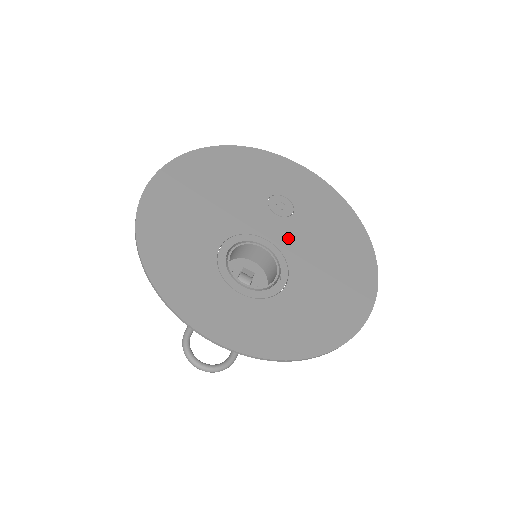
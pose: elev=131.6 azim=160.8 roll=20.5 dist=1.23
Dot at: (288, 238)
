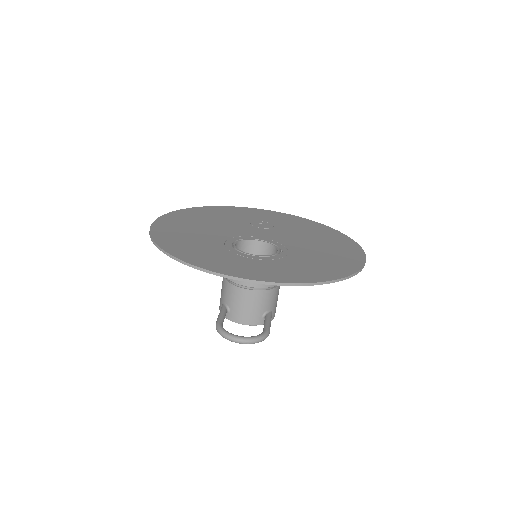
Dot at: (276, 236)
